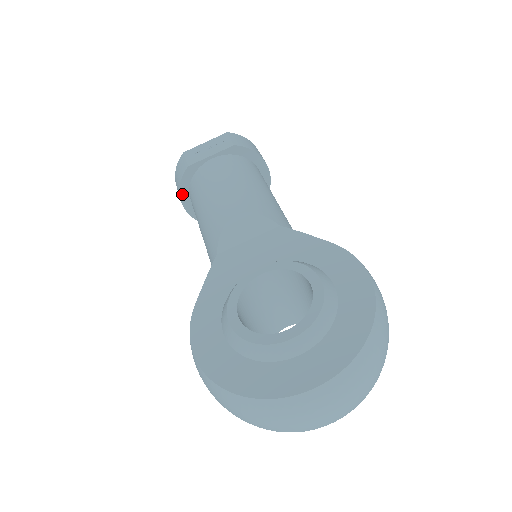
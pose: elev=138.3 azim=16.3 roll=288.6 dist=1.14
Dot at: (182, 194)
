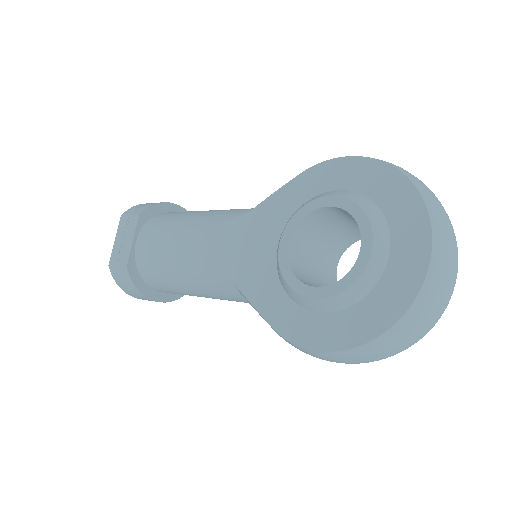
Dot at: (145, 293)
